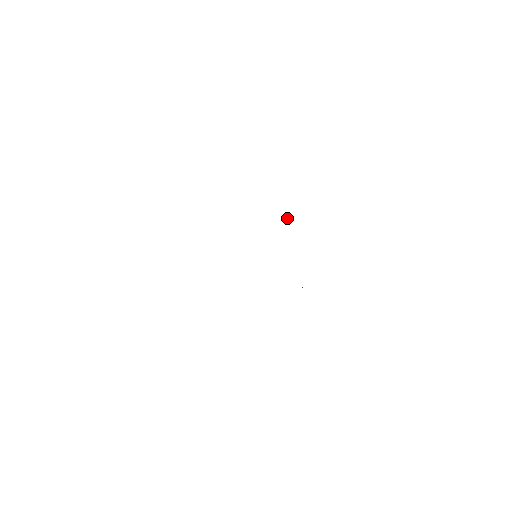
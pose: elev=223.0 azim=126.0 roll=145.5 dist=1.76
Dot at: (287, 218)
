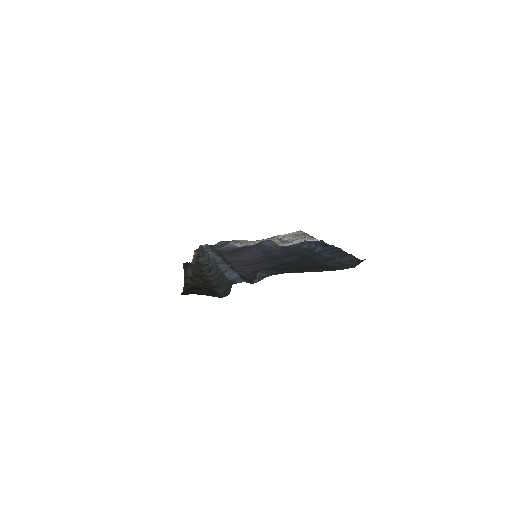
Dot at: occluded
